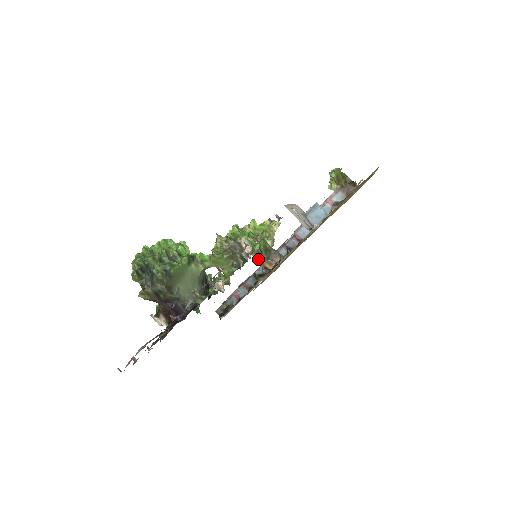
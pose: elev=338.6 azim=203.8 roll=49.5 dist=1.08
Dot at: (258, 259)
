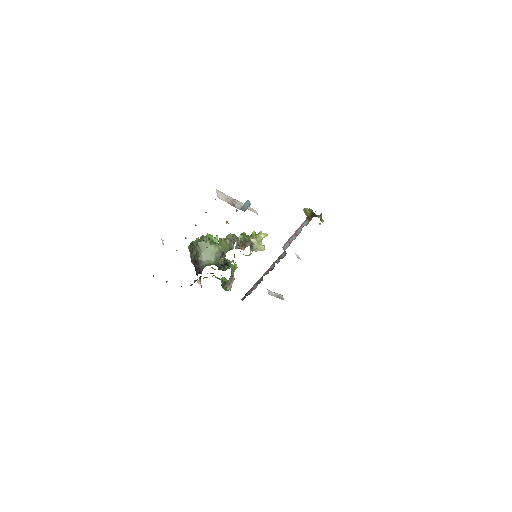
Dot at: (239, 244)
